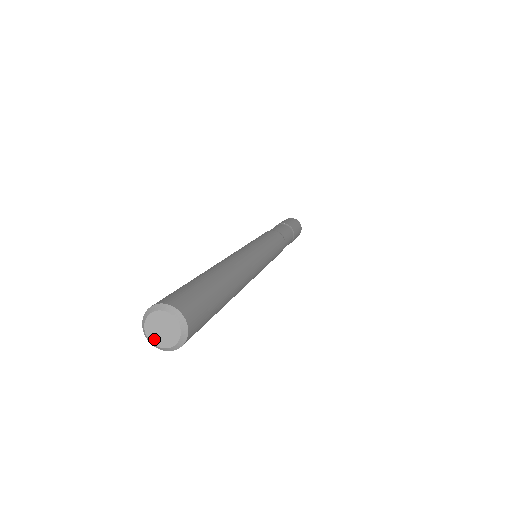
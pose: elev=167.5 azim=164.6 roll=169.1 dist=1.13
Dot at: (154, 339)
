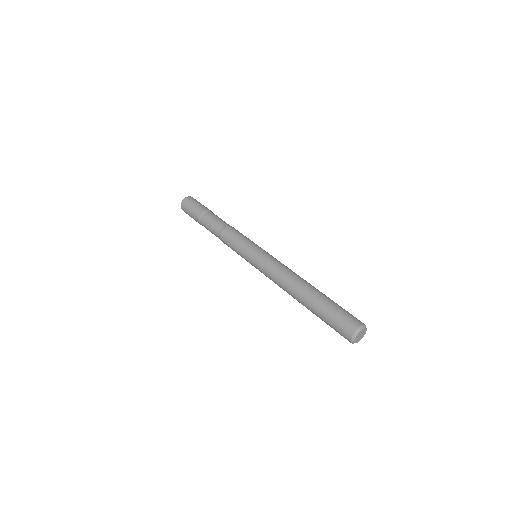
Dot at: (356, 341)
